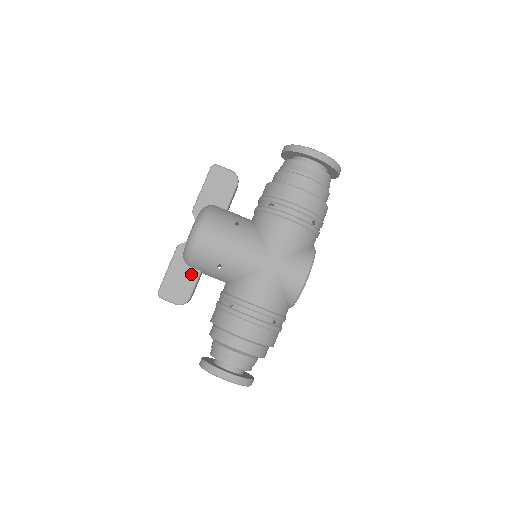
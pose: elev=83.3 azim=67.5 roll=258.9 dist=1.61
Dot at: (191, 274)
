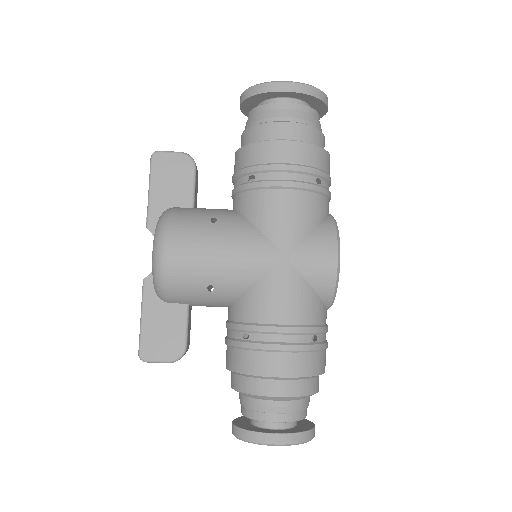
Dot at: (176, 313)
